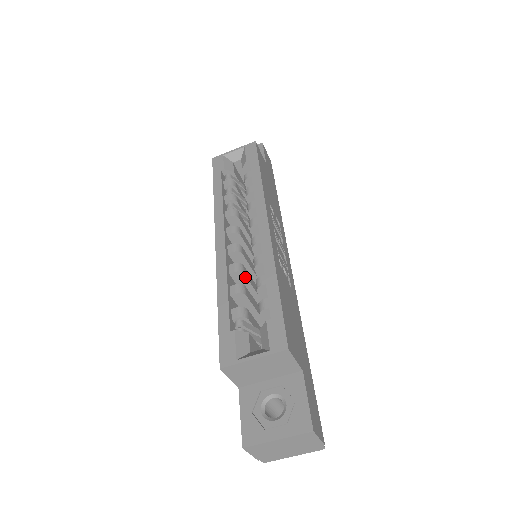
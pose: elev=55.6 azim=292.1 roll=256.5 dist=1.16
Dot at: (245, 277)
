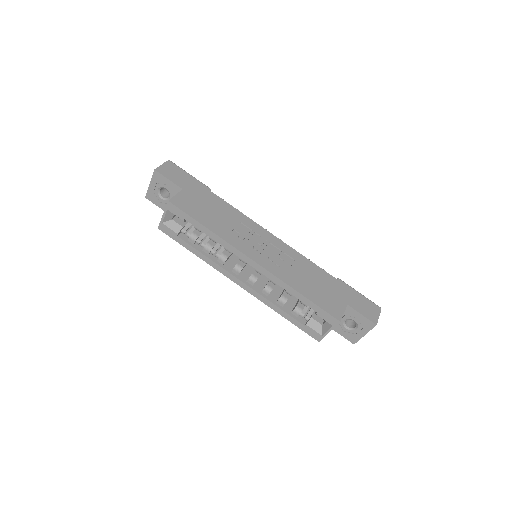
Dot at: occluded
